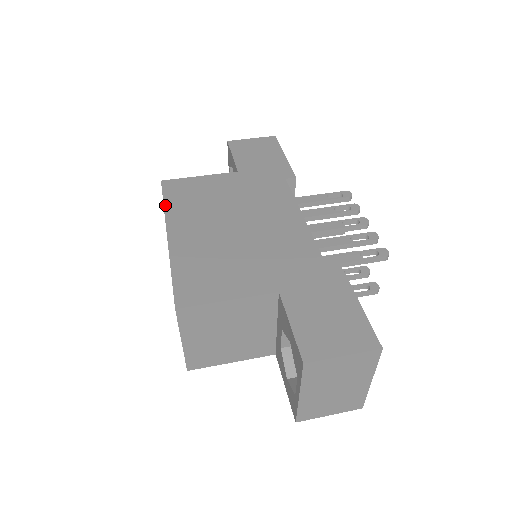
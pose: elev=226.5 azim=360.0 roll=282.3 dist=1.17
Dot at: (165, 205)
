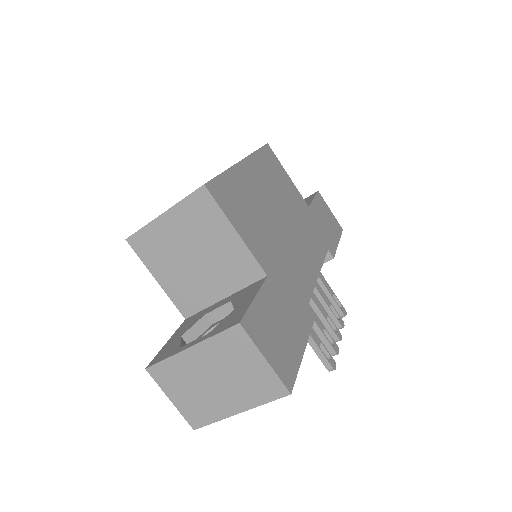
Dot at: (257, 151)
